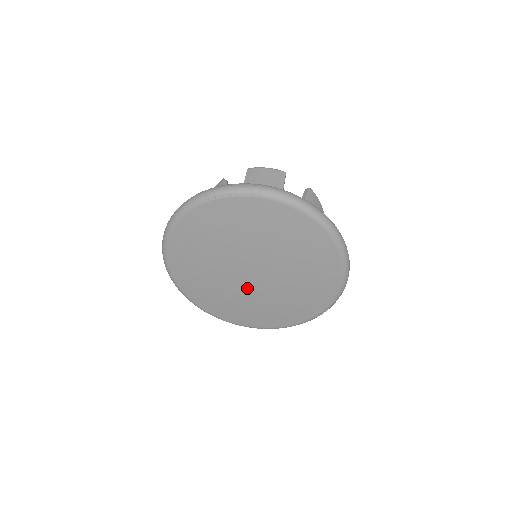
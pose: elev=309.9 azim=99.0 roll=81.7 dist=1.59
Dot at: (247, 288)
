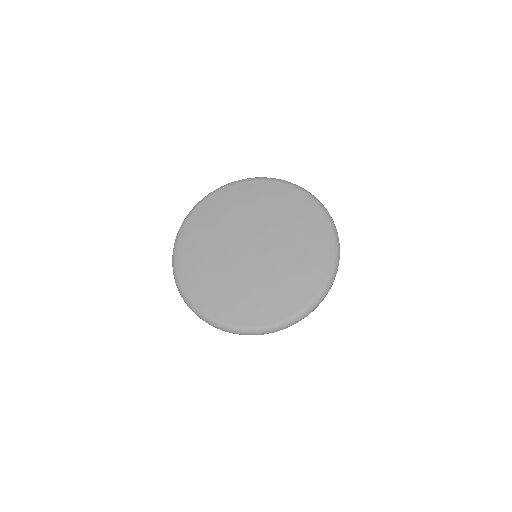
Dot at: (244, 265)
